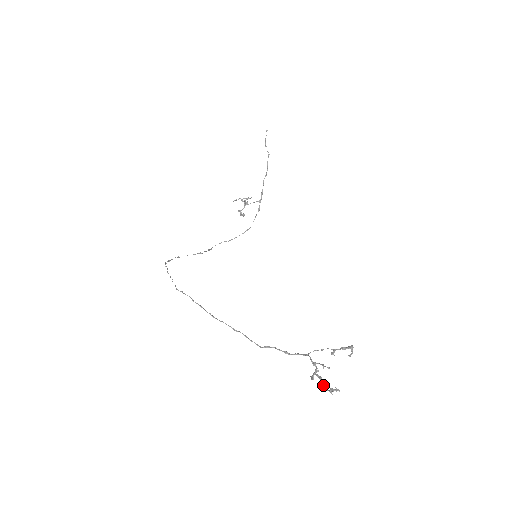
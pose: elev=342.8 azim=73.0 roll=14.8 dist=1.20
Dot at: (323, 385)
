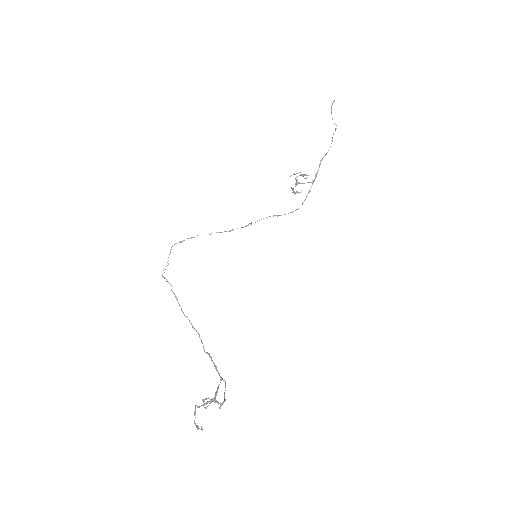
Dot at: occluded
